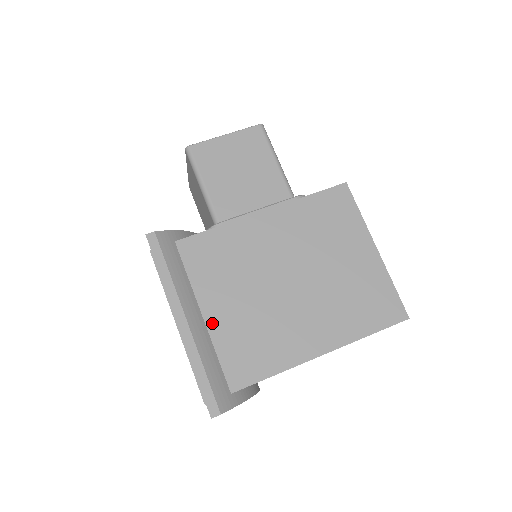
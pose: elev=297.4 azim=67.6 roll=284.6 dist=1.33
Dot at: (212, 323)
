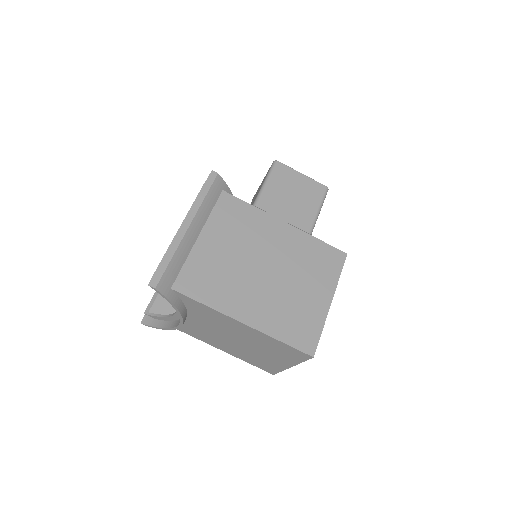
Dot at: (199, 245)
